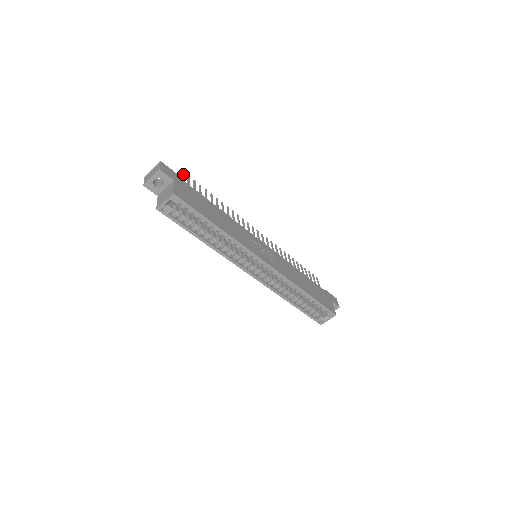
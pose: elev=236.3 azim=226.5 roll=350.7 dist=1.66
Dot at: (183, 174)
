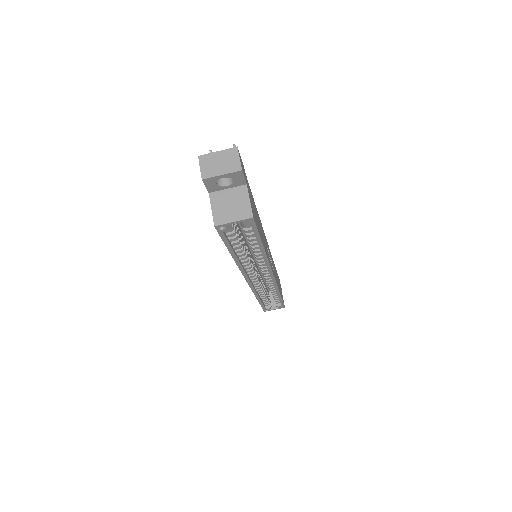
Dot at: occluded
